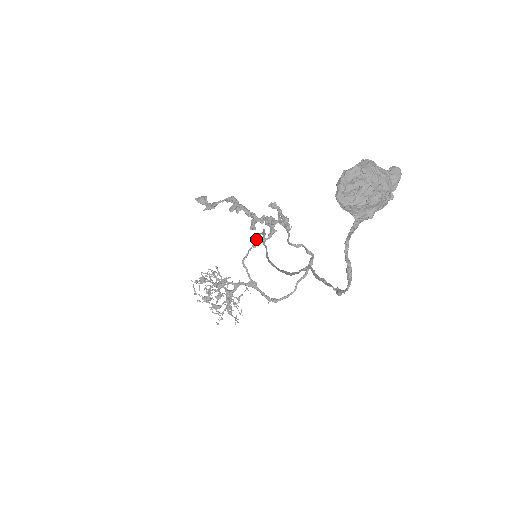
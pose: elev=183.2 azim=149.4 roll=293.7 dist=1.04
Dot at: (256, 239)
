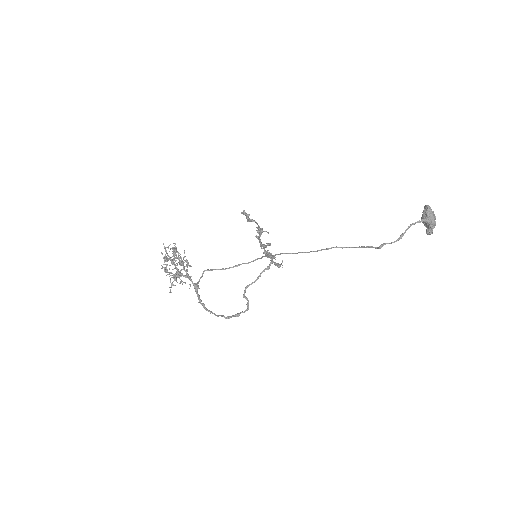
Dot at: occluded
